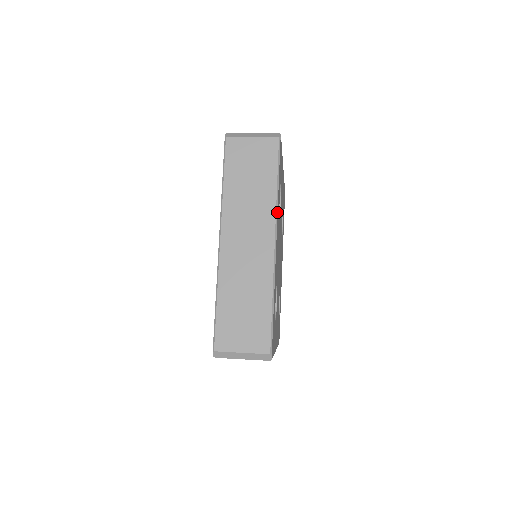
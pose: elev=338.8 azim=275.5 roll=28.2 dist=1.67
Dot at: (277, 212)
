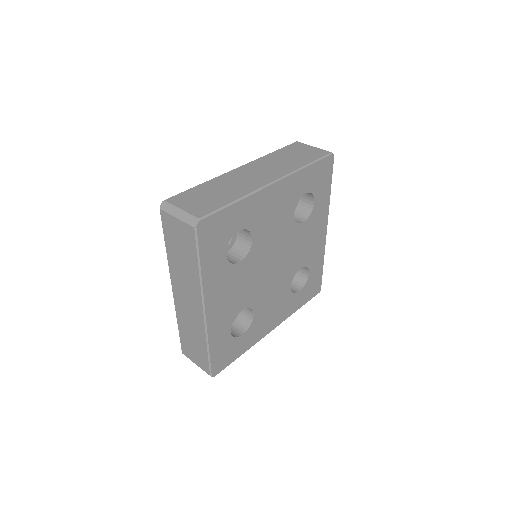
Dot at: (202, 289)
